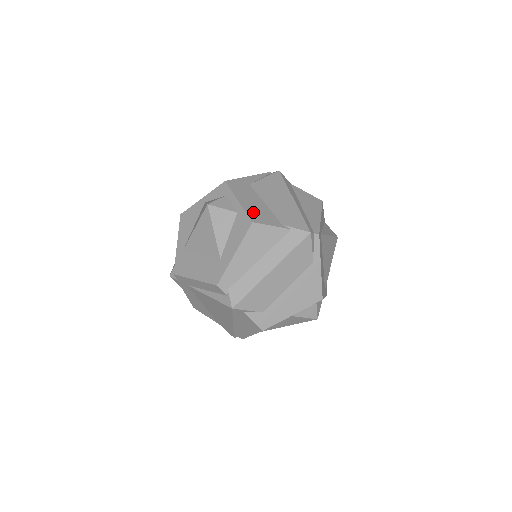
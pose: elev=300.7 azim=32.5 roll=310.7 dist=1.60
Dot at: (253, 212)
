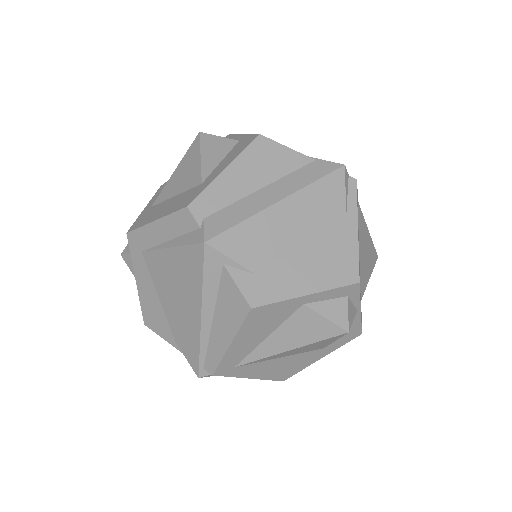
Dot at: occluded
